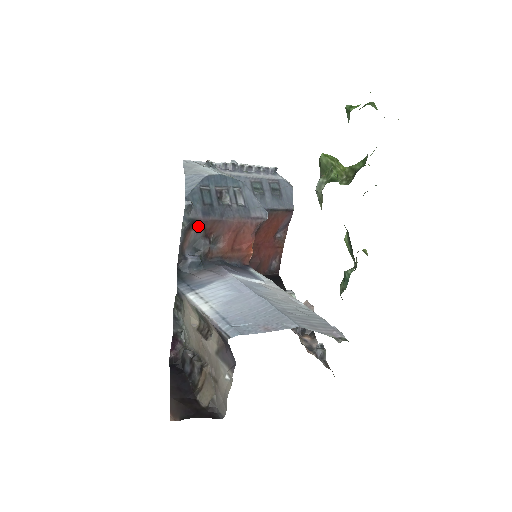
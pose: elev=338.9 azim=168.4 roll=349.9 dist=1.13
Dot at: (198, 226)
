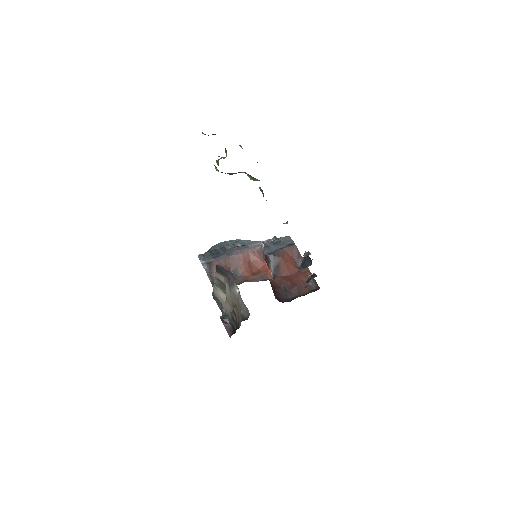
Dot at: (215, 266)
